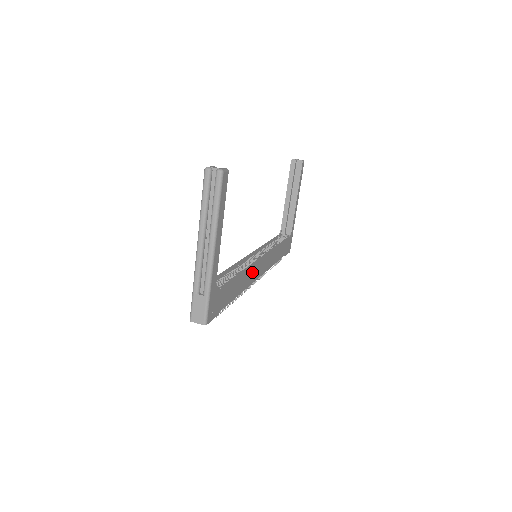
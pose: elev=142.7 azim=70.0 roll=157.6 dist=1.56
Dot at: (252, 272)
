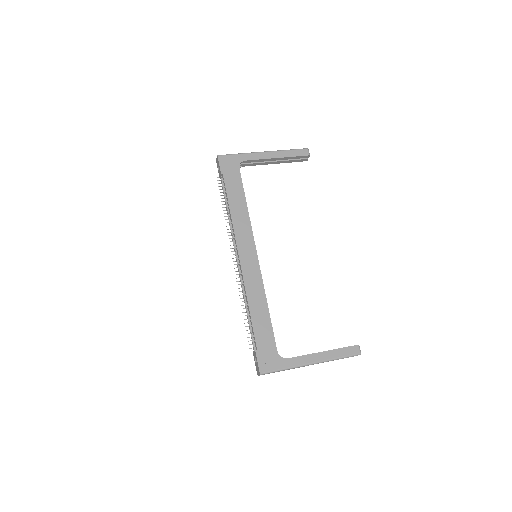
Dot at: (245, 233)
